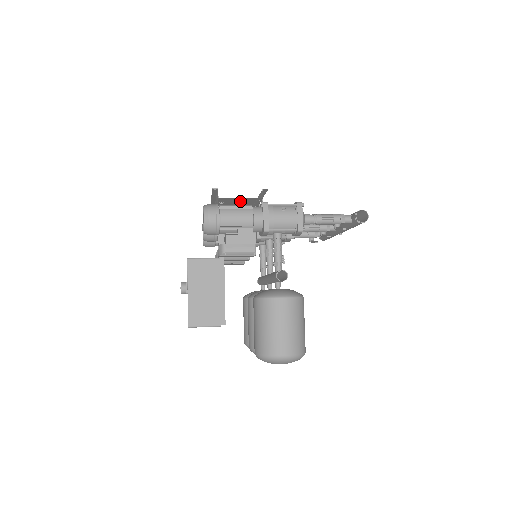
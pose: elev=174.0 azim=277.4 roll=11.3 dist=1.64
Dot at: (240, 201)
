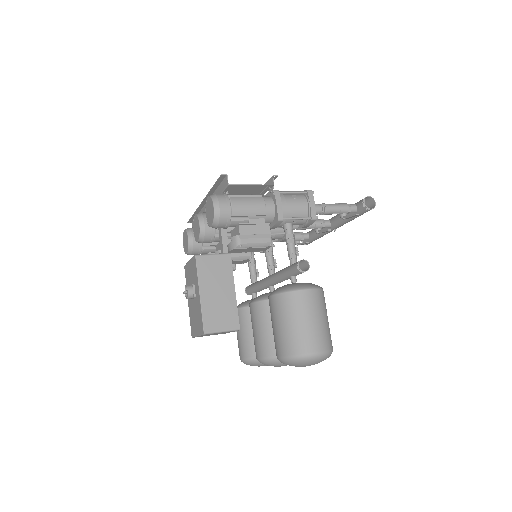
Dot at: (247, 190)
